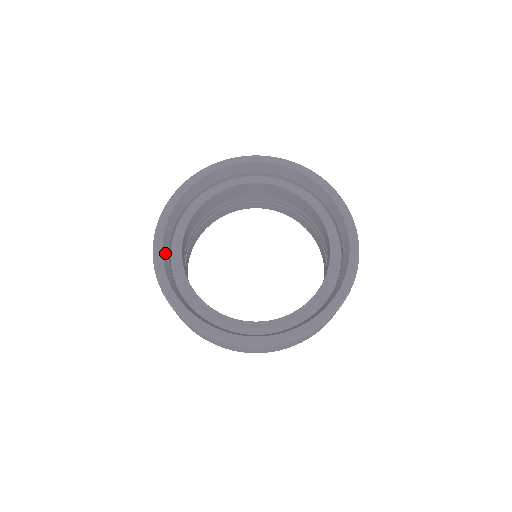
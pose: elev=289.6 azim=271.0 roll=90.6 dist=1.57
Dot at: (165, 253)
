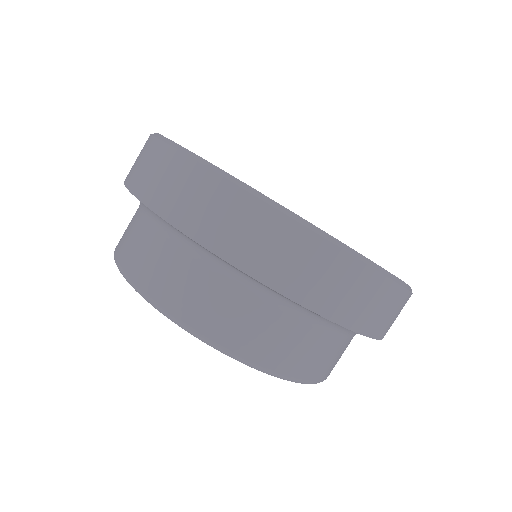
Dot at: occluded
